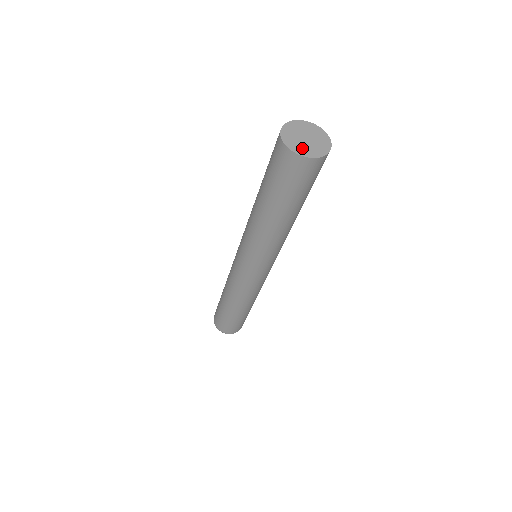
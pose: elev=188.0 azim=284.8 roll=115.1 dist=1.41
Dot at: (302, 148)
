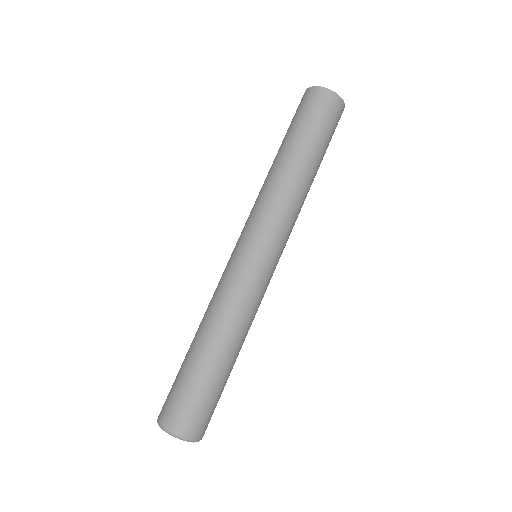
Dot at: occluded
